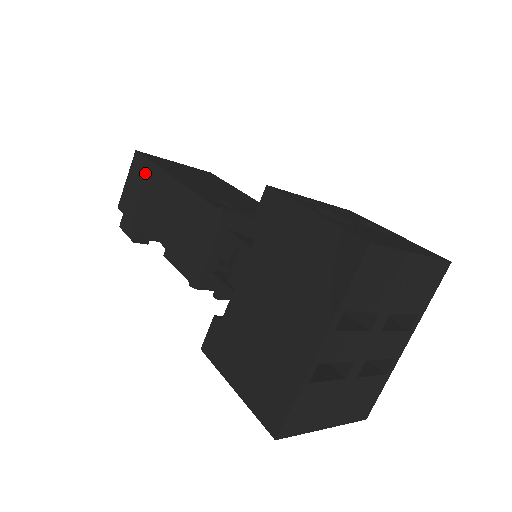
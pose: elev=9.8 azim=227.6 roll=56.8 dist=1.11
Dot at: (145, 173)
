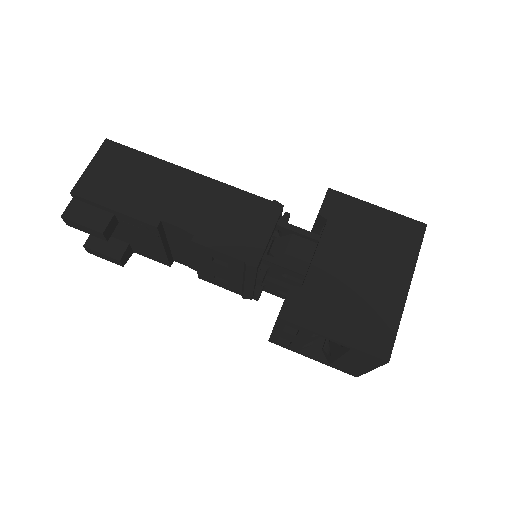
Dot at: (134, 162)
